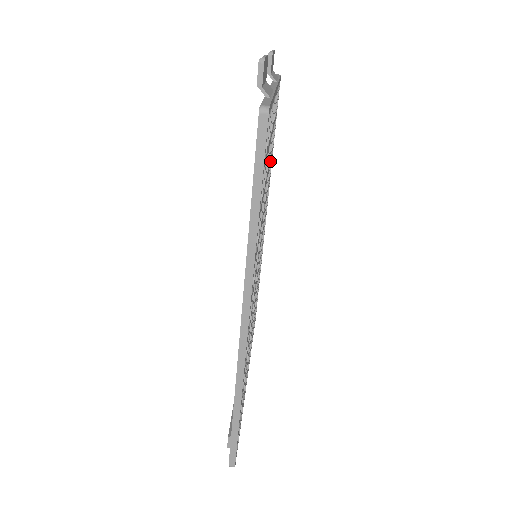
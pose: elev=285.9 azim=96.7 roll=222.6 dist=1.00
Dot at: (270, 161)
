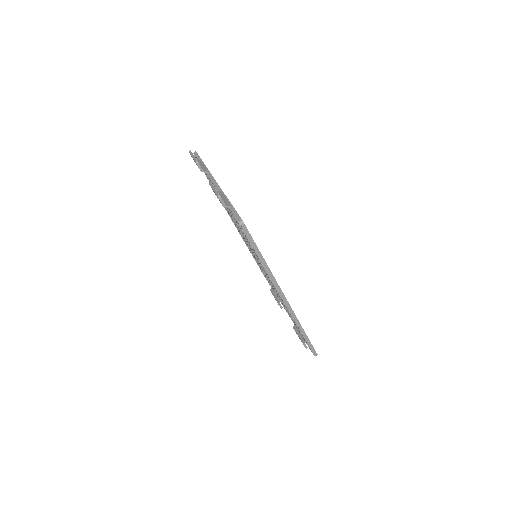
Dot at: occluded
